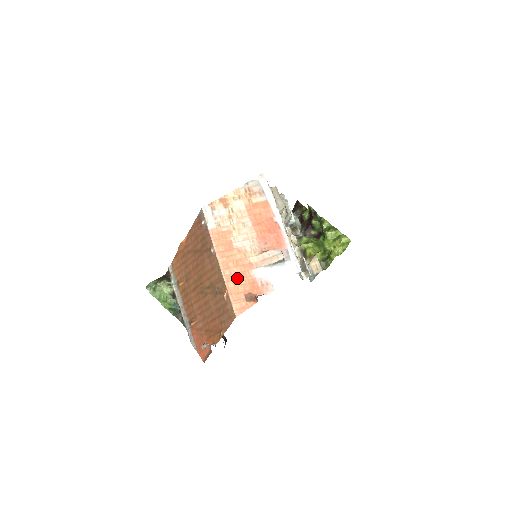
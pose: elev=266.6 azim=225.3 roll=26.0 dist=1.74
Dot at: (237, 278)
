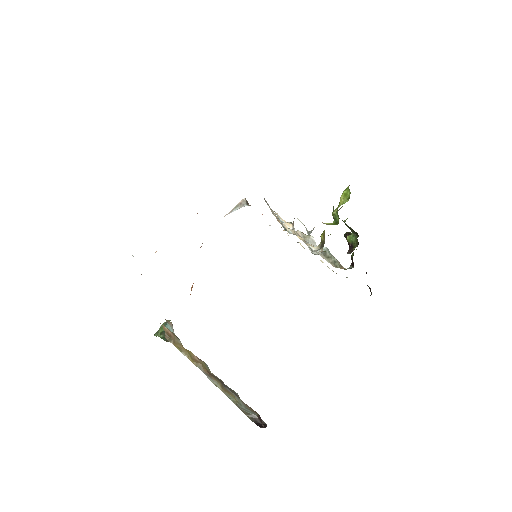
Dot at: occluded
